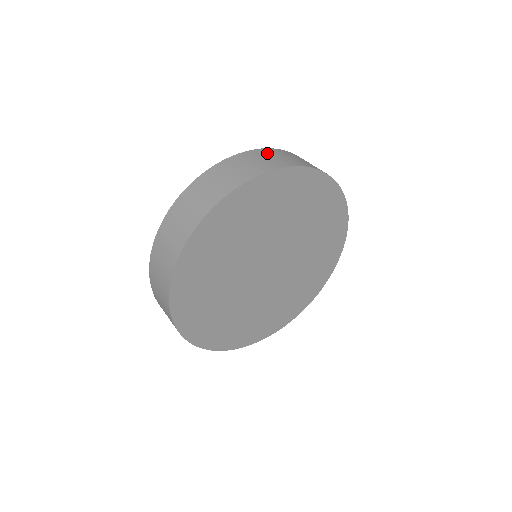
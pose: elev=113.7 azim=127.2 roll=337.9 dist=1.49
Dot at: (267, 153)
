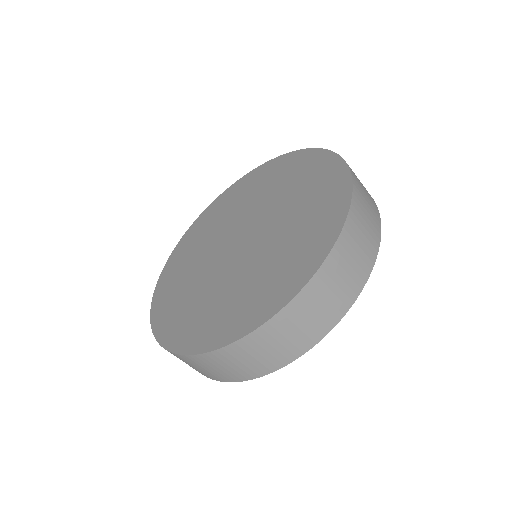
Dot at: (336, 268)
